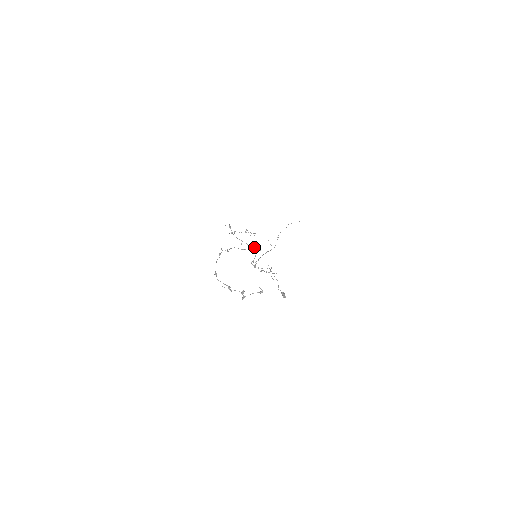
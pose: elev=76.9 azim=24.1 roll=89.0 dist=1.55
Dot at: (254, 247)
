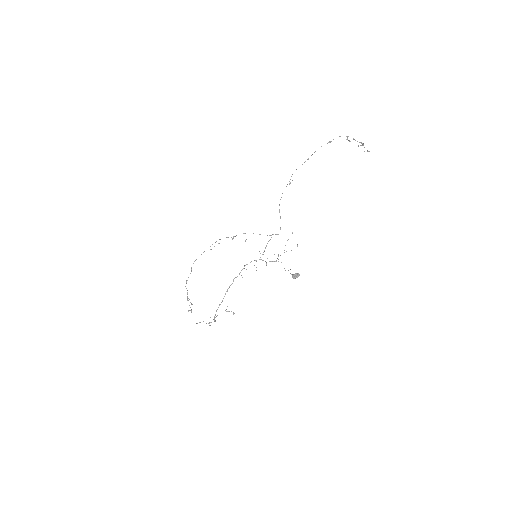
Dot at: (267, 235)
